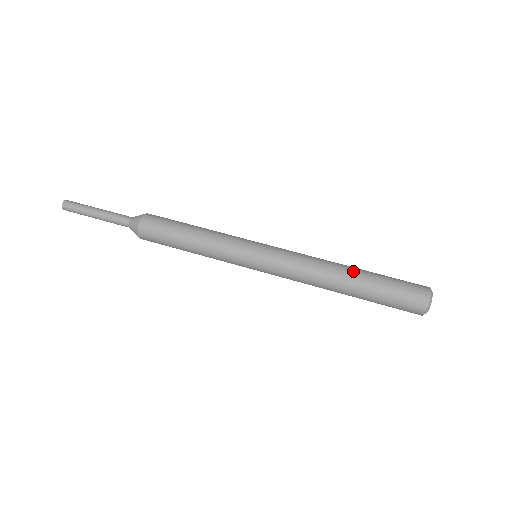
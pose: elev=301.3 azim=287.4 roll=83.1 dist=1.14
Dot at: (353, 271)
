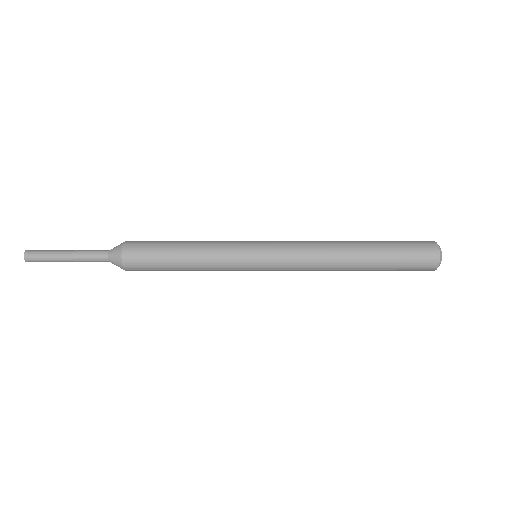
Dot at: (358, 242)
